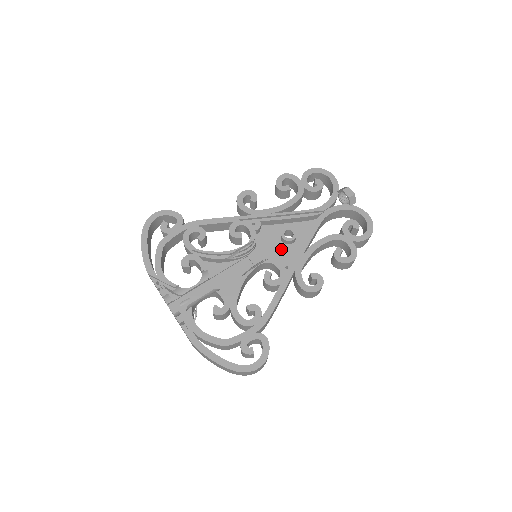
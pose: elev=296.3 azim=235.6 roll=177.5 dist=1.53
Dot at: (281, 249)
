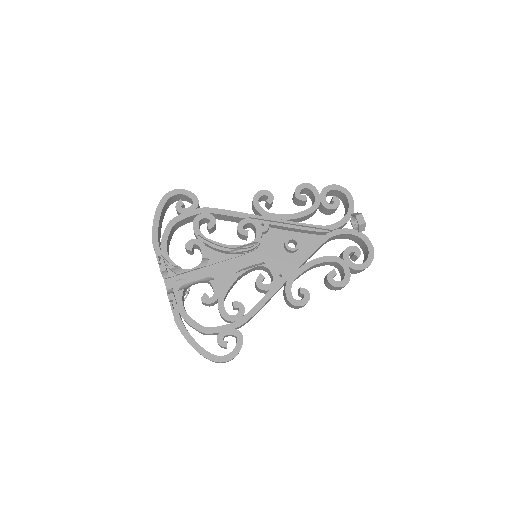
Dot at: (281, 255)
